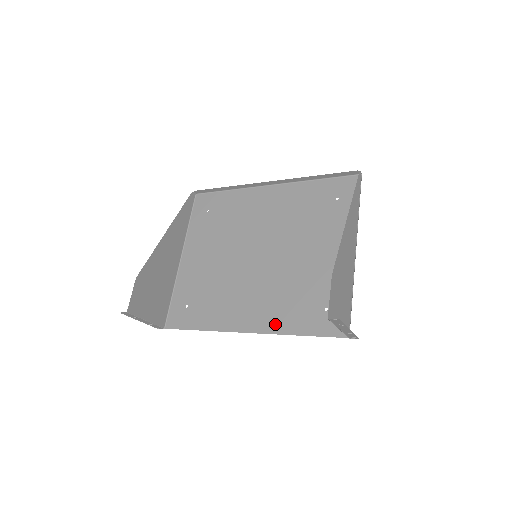
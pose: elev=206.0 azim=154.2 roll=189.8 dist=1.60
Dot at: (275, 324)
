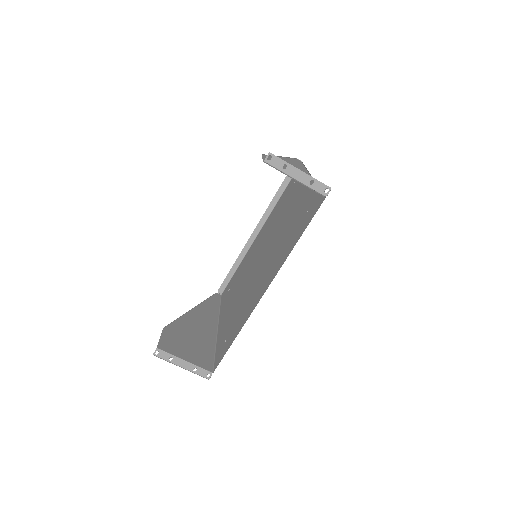
Dot at: (280, 262)
